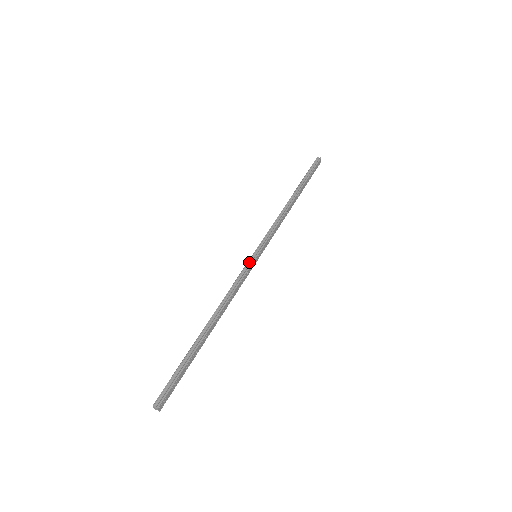
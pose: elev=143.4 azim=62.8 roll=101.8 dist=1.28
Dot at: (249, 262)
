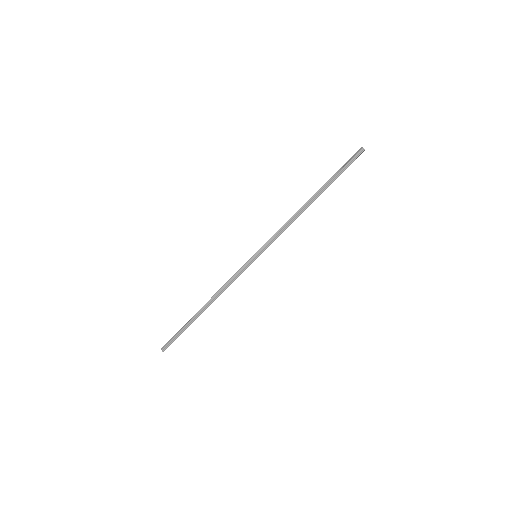
Dot at: (248, 263)
